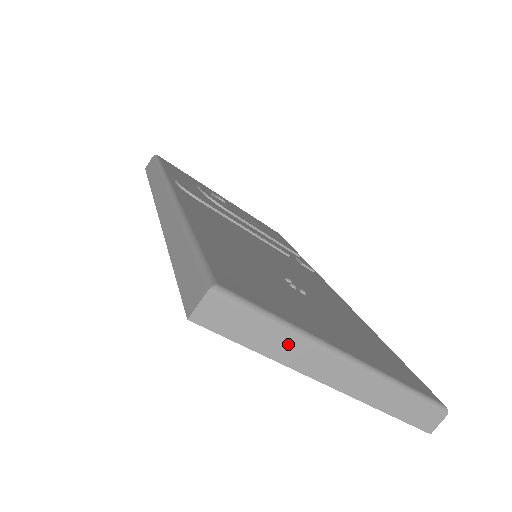
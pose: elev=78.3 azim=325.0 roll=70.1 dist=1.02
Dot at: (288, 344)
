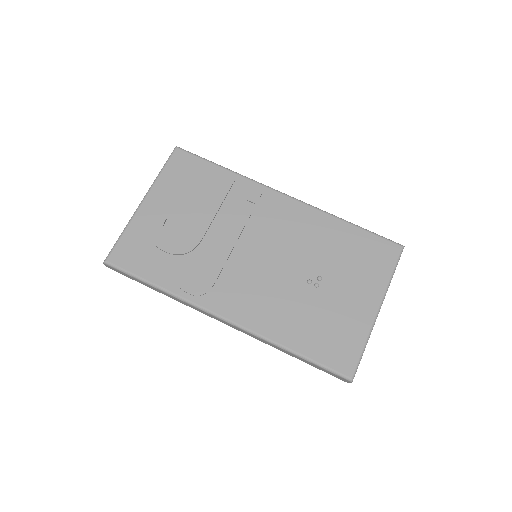
Dot at: occluded
